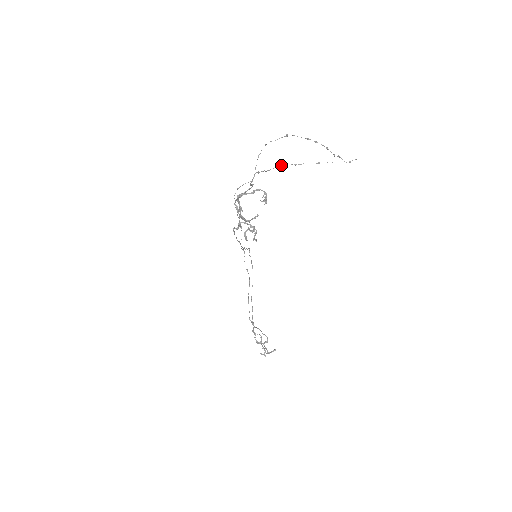
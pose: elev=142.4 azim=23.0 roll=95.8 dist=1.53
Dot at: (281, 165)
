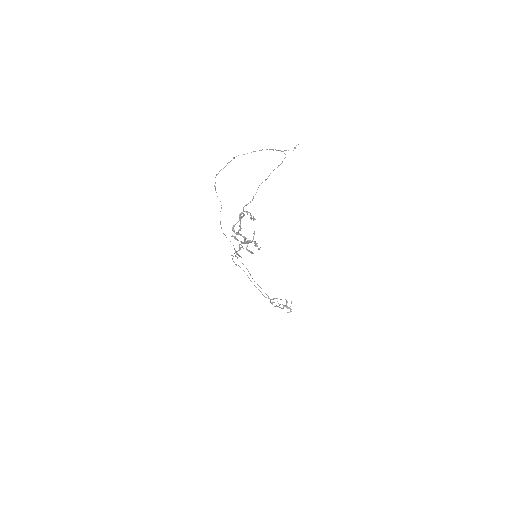
Dot at: occluded
